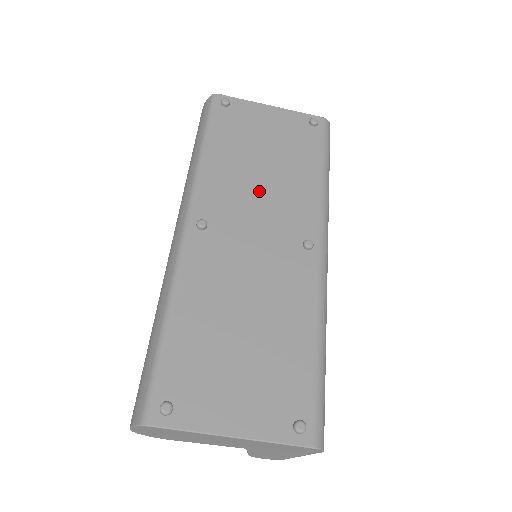
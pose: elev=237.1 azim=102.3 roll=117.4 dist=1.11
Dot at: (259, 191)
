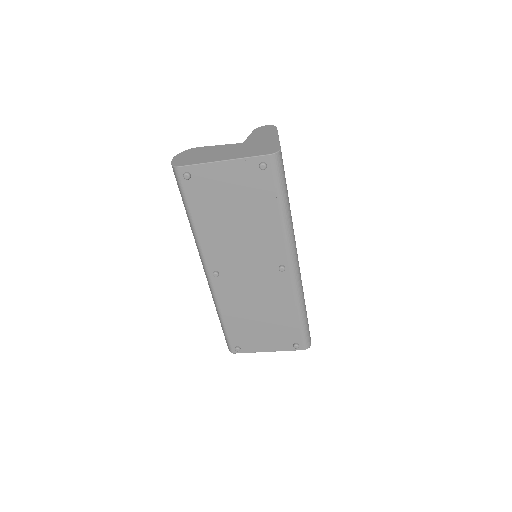
Dot at: (240, 242)
